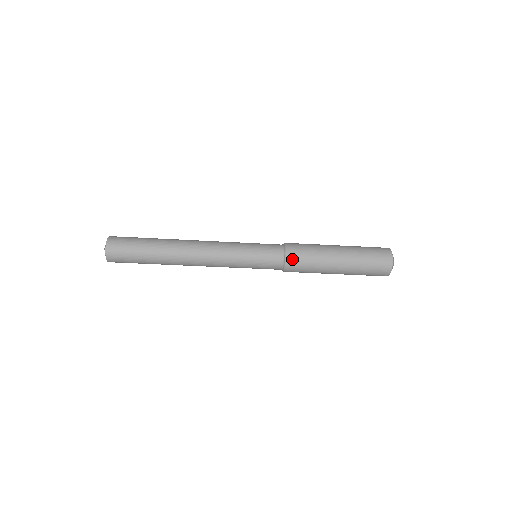
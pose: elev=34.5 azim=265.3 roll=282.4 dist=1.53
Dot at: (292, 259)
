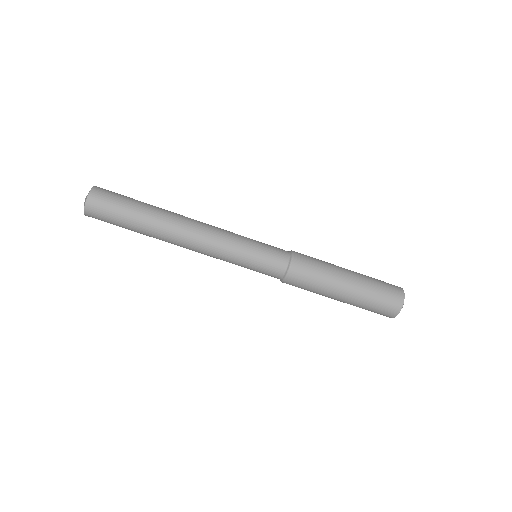
Dot at: (299, 257)
